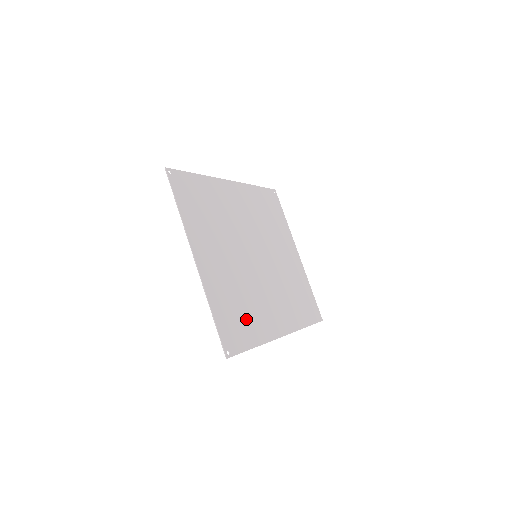
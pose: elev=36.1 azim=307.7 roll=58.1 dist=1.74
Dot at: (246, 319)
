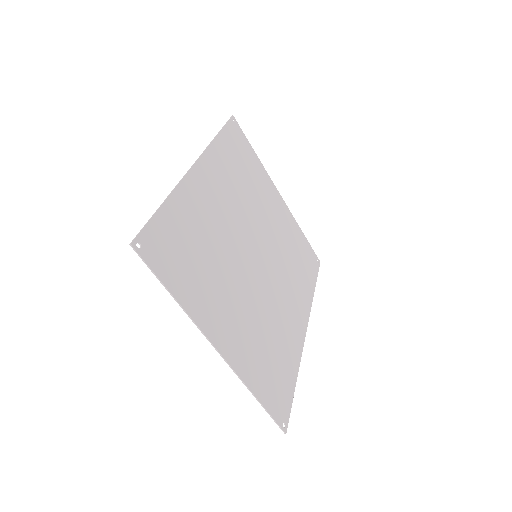
Dot at: (280, 359)
